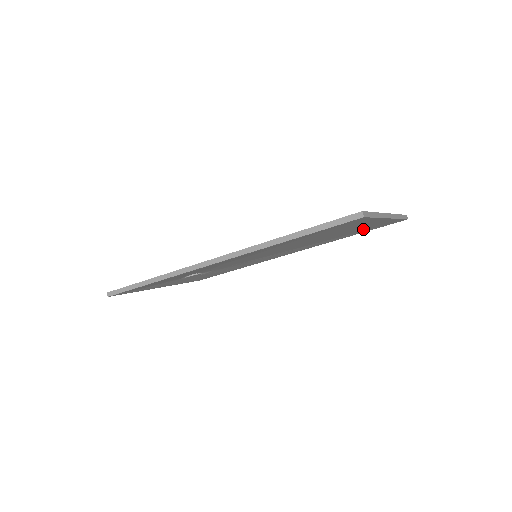
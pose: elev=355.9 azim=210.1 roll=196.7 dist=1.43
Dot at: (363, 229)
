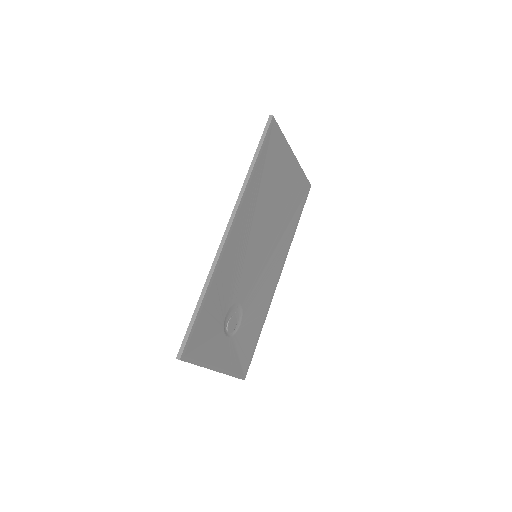
Dot at: (295, 196)
